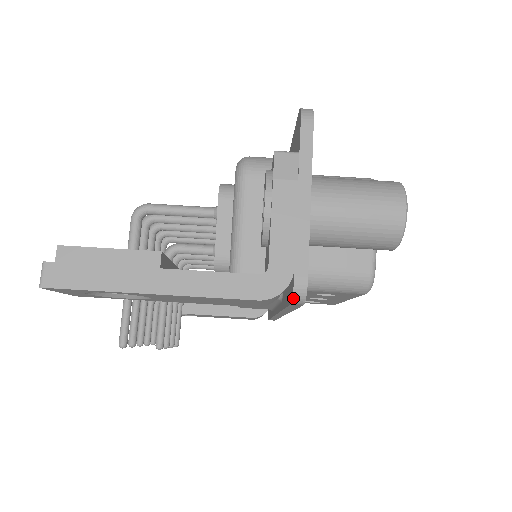
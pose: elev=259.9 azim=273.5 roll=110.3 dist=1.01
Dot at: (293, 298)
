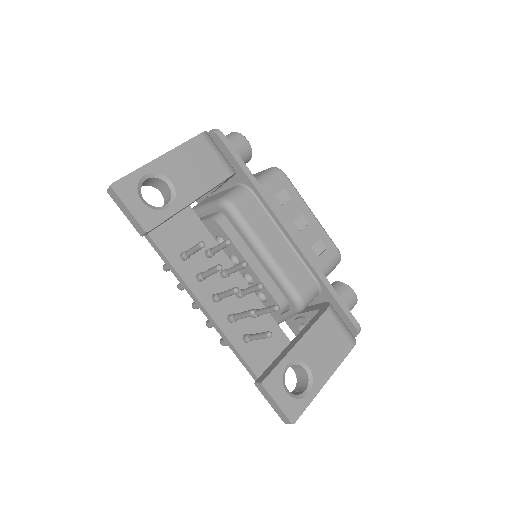
Dot at: (214, 132)
